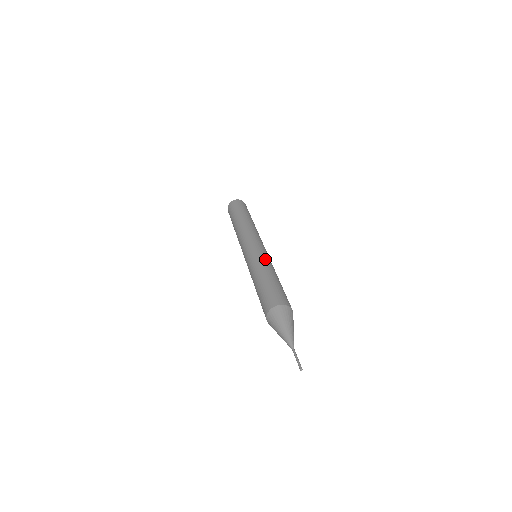
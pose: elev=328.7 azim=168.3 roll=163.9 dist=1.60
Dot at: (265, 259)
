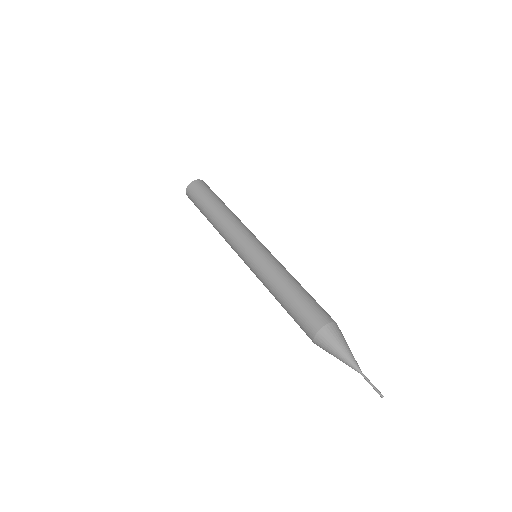
Dot at: (271, 265)
